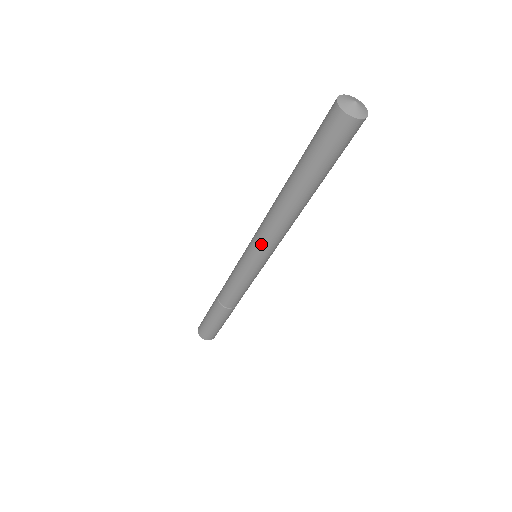
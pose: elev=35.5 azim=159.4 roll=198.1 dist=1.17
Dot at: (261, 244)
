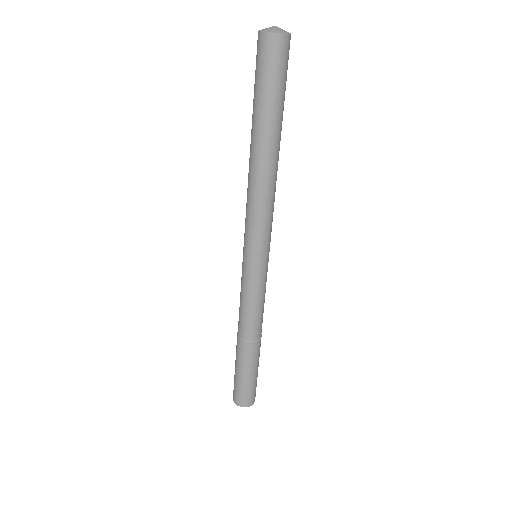
Dot at: (253, 229)
